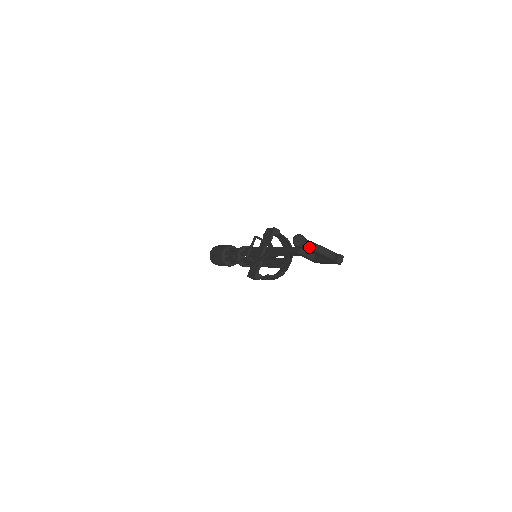
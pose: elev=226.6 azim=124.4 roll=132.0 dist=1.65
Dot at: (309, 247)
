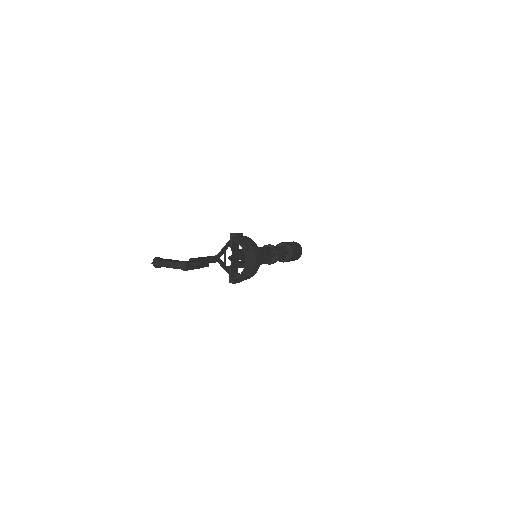
Dot at: (161, 266)
